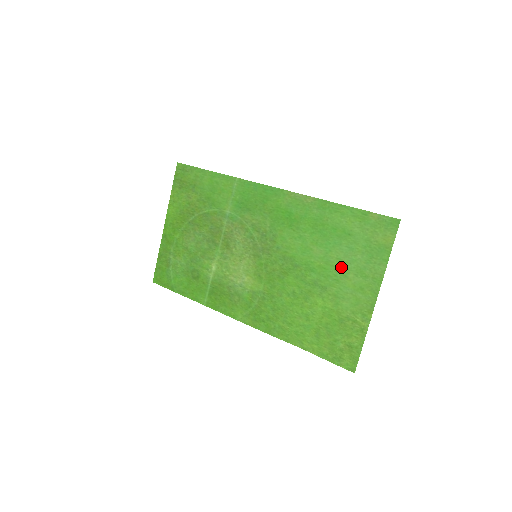
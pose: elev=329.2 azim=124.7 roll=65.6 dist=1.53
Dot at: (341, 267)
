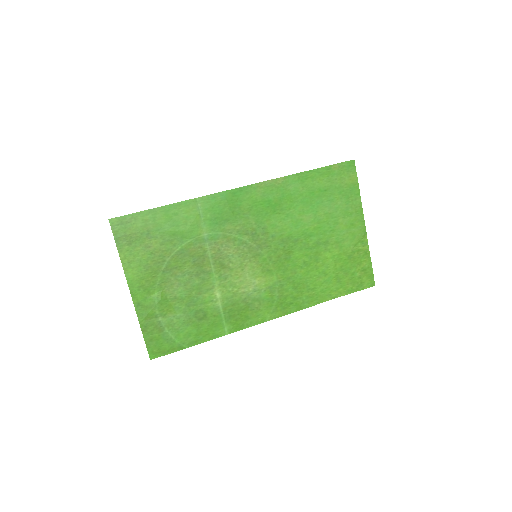
Dot at: (331, 218)
